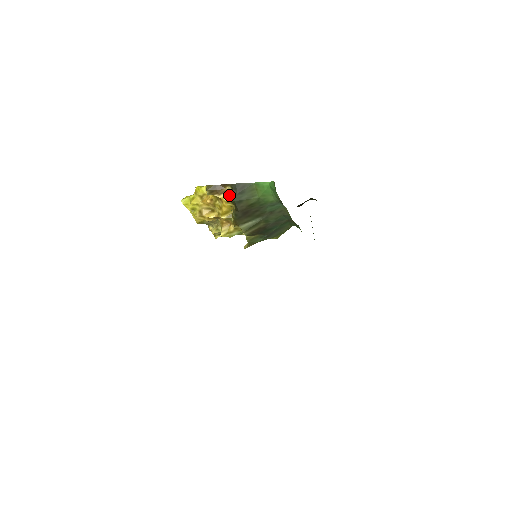
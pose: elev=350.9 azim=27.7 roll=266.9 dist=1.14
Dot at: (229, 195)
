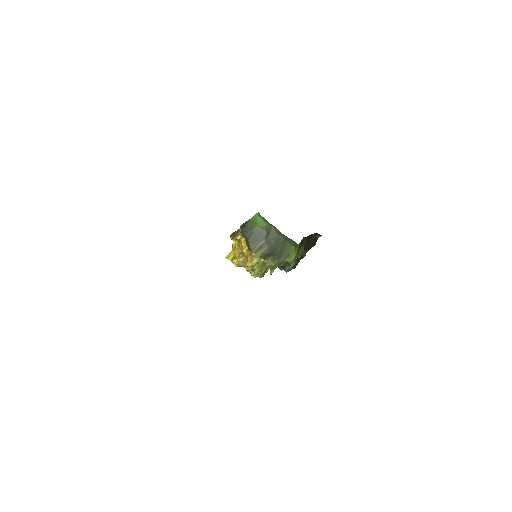
Dot at: occluded
